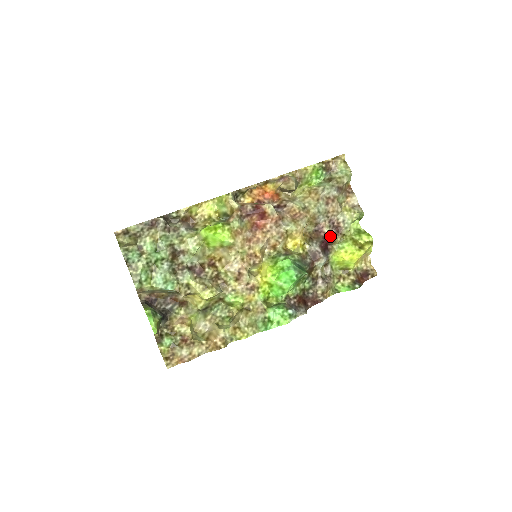
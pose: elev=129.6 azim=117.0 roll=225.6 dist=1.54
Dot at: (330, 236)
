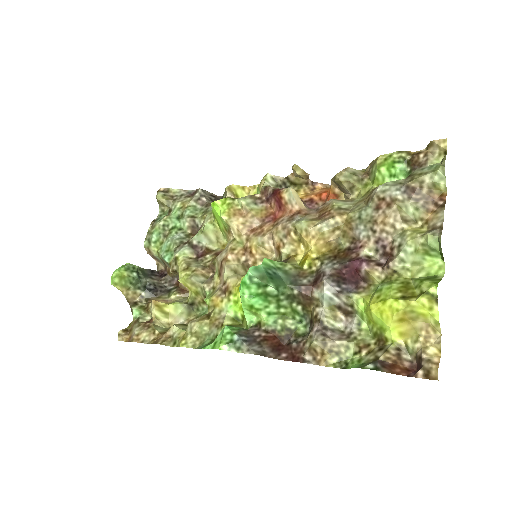
Dot at: (362, 261)
